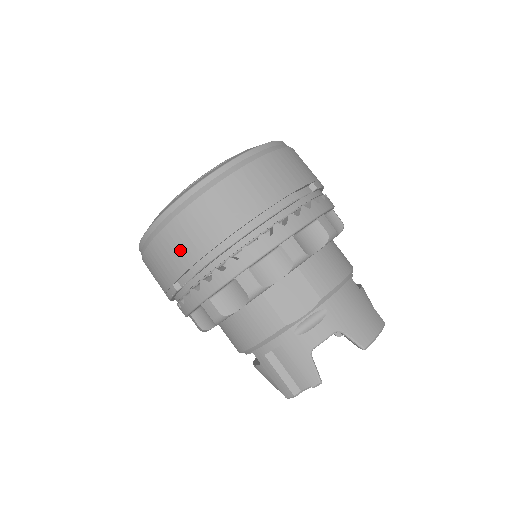
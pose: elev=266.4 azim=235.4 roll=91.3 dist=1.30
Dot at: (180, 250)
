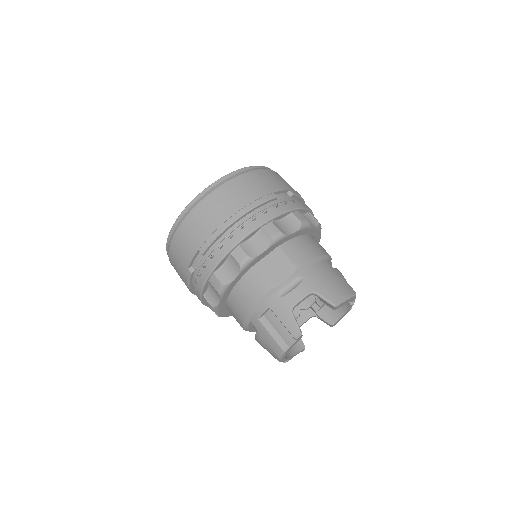
Dot at: (191, 238)
